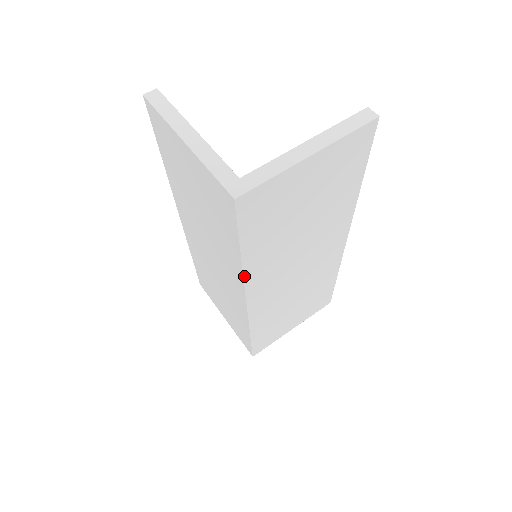
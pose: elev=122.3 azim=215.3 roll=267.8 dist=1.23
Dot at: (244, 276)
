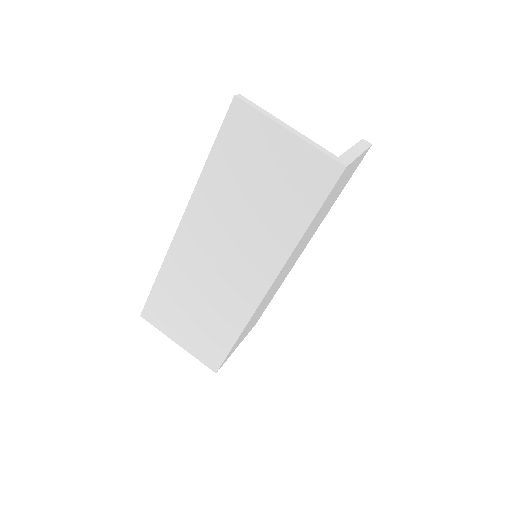
Dot at: (292, 252)
